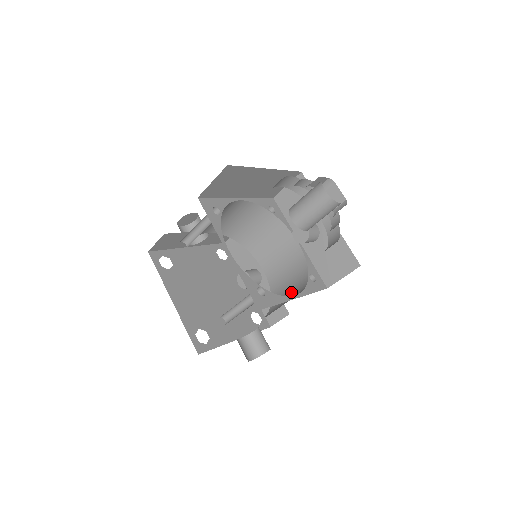
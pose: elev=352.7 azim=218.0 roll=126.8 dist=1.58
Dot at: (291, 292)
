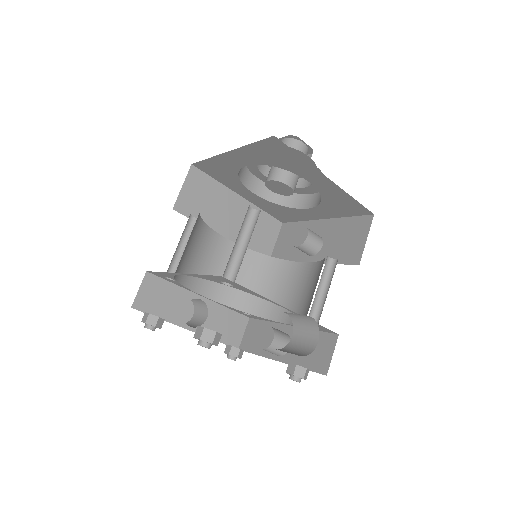
Dot at: occluded
